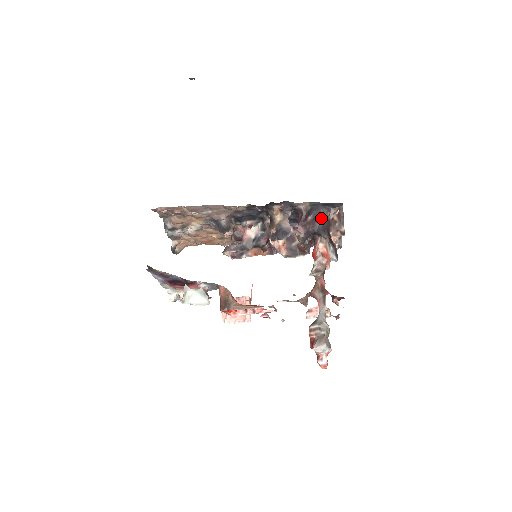
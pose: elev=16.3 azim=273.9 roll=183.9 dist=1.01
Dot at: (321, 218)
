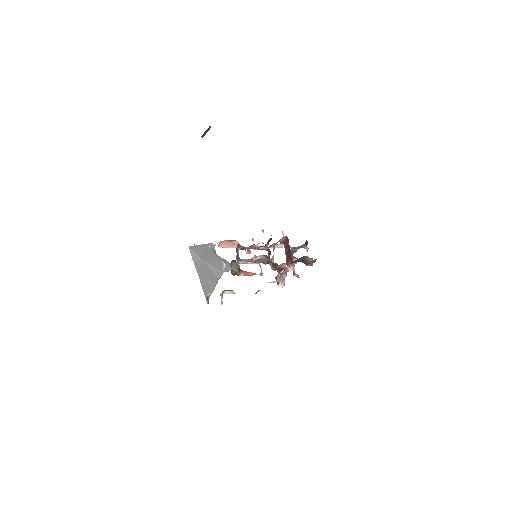
Dot at: (303, 258)
